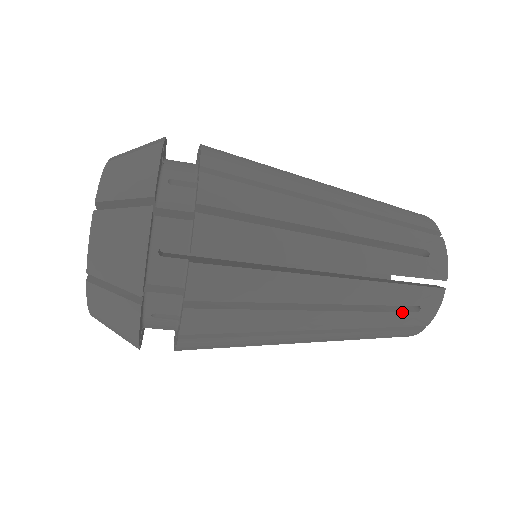
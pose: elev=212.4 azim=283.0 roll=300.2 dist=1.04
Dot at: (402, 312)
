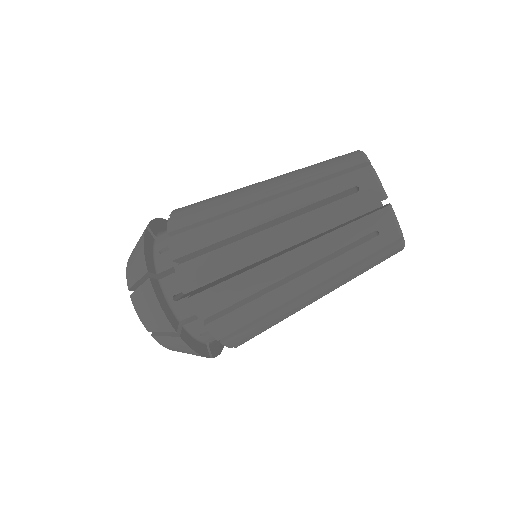
Dot at: (364, 243)
